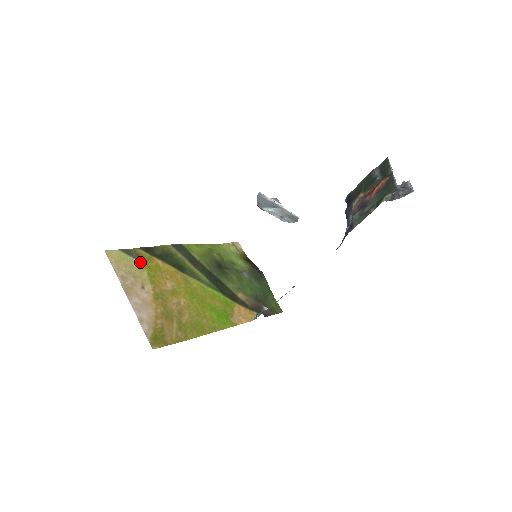
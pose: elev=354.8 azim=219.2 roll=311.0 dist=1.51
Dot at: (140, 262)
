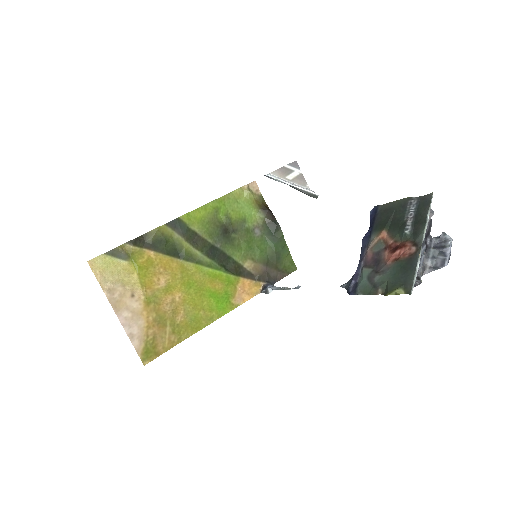
Dot at: (129, 262)
